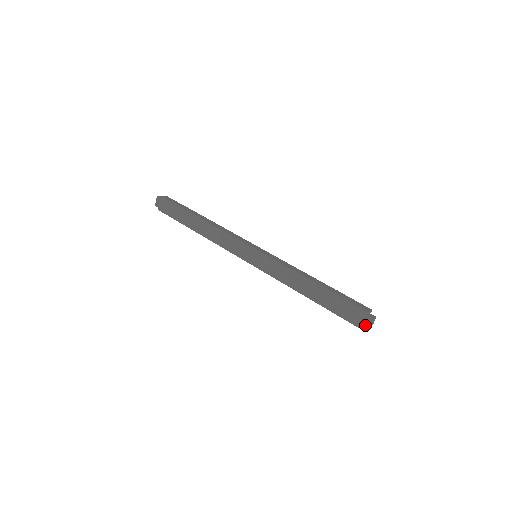
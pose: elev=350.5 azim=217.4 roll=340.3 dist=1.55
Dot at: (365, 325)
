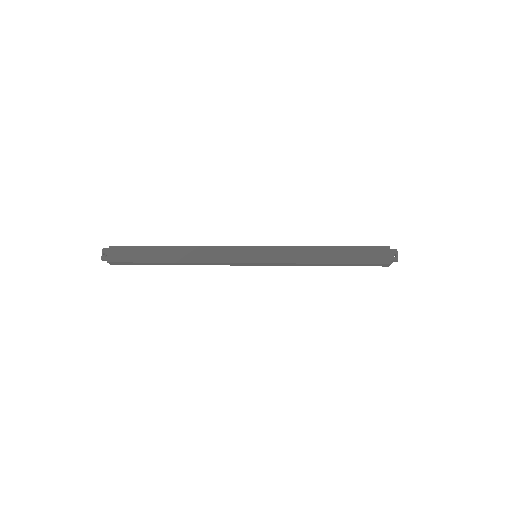
Dot at: (393, 258)
